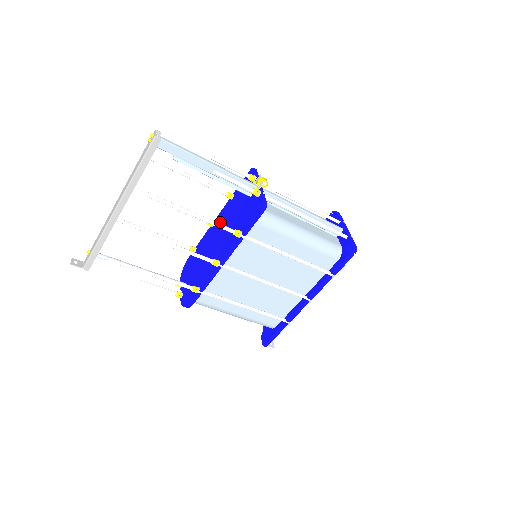
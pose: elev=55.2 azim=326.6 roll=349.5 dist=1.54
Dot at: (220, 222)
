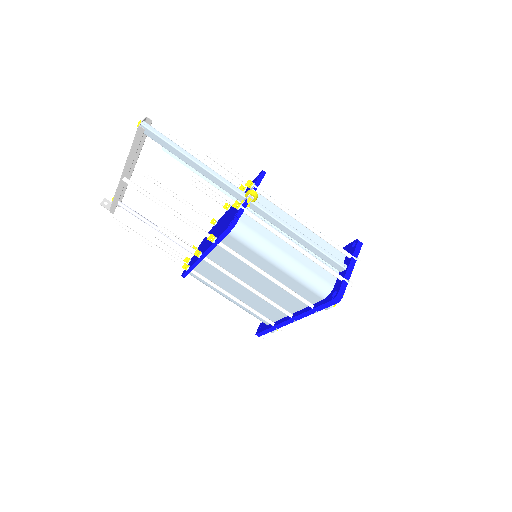
Dot at: (229, 211)
